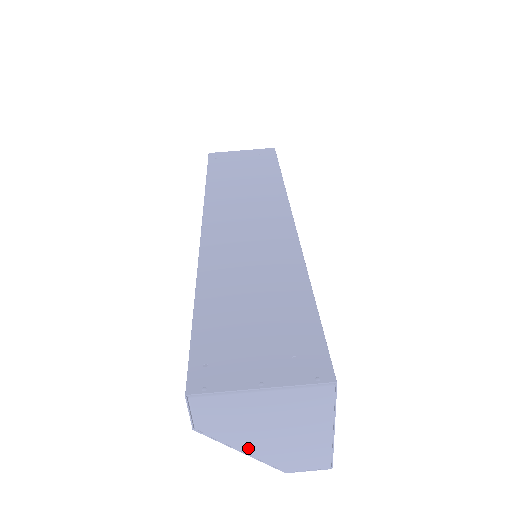
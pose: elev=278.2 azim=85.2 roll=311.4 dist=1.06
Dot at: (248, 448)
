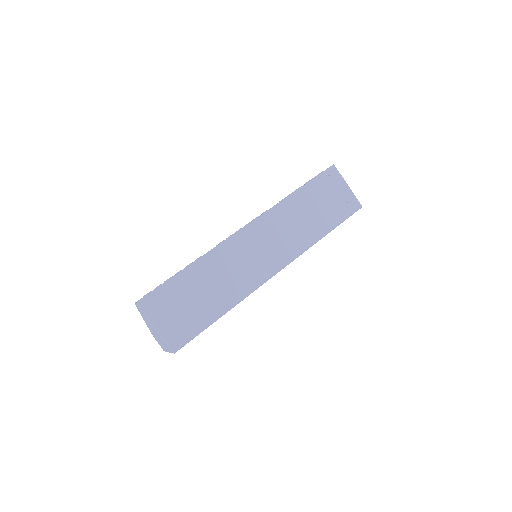
Dot at: (146, 322)
